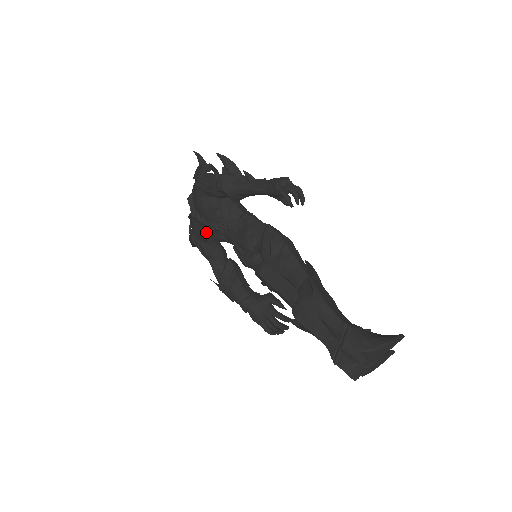
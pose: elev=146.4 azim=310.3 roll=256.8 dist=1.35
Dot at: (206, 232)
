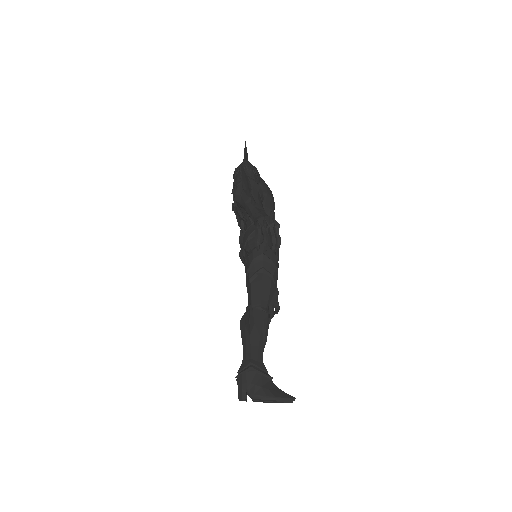
Dot at: (237, 211)
